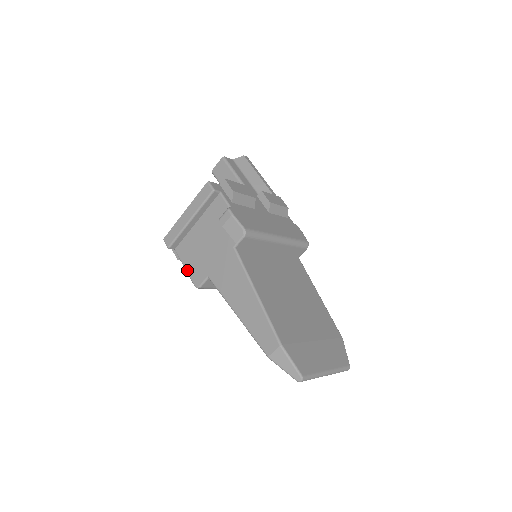
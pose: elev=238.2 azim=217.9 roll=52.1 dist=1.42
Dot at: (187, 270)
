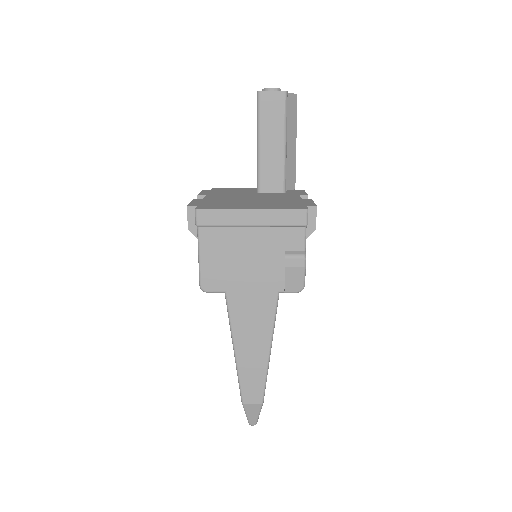
Dot at: (202, 263)
